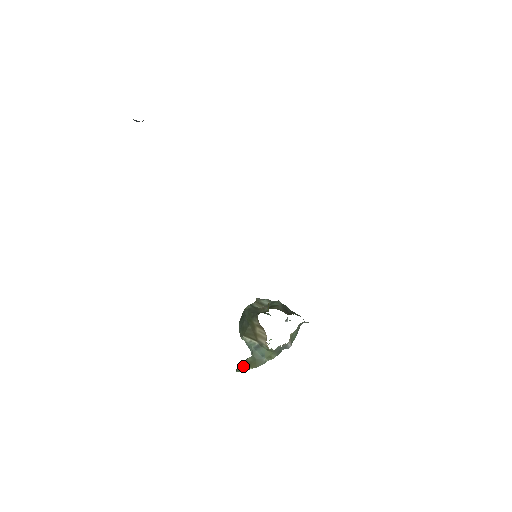
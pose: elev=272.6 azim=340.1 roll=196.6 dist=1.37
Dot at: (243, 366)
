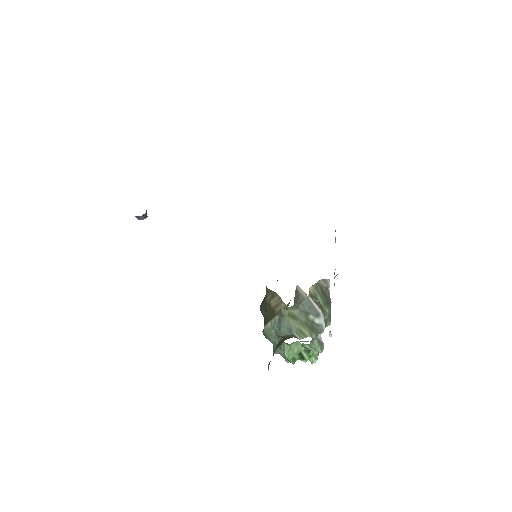
Dot at: occluded
